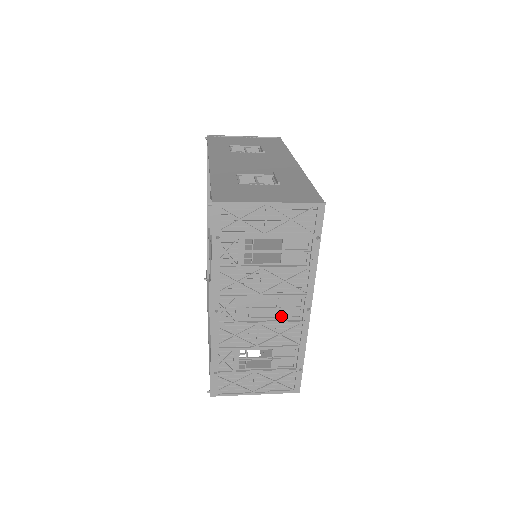
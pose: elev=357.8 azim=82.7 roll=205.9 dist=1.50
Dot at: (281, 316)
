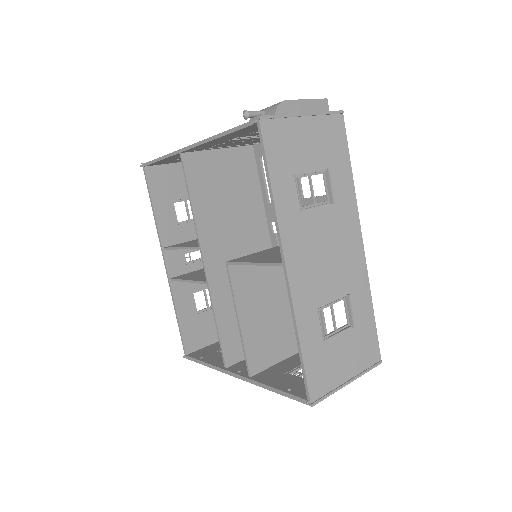
Dot at: occluded
